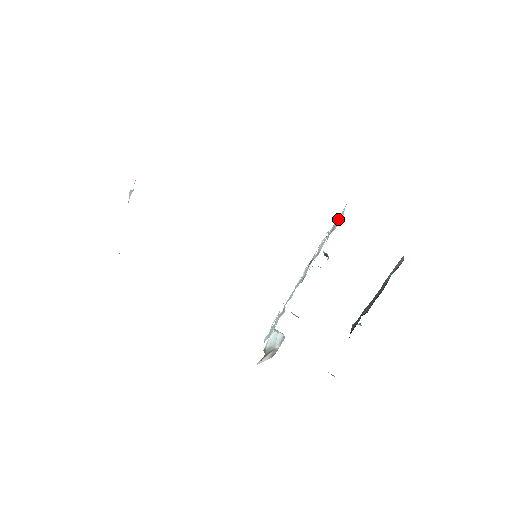
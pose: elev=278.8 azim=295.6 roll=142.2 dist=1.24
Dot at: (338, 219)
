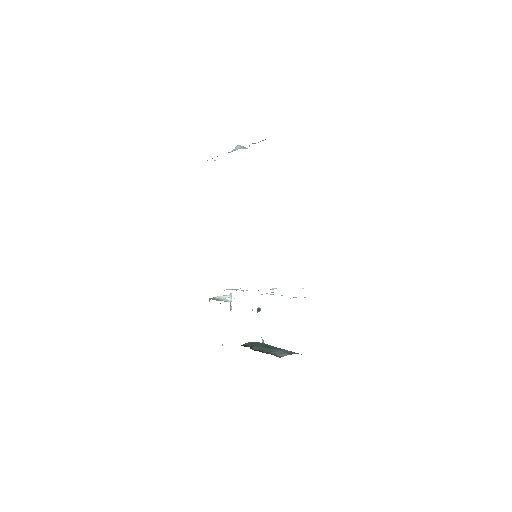
Dot at: occluded
